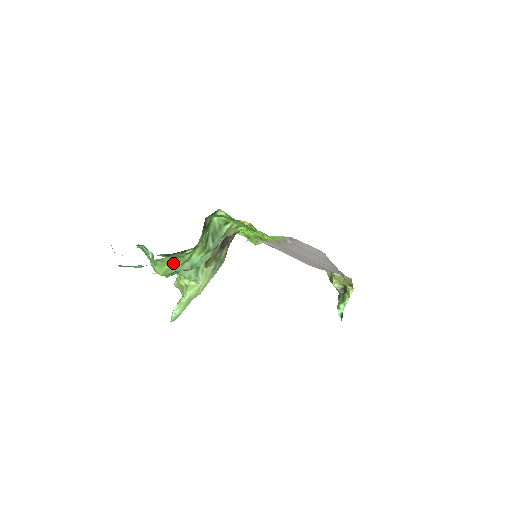
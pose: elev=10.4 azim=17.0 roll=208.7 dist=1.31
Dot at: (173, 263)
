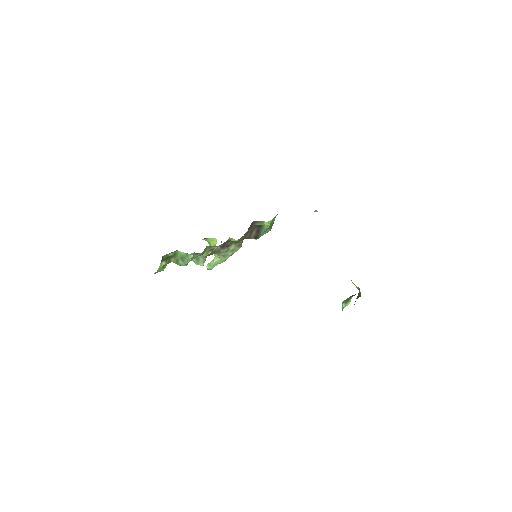
Dot at: occluded
